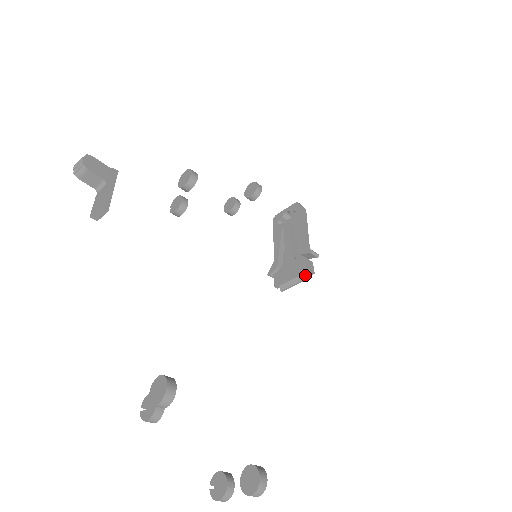
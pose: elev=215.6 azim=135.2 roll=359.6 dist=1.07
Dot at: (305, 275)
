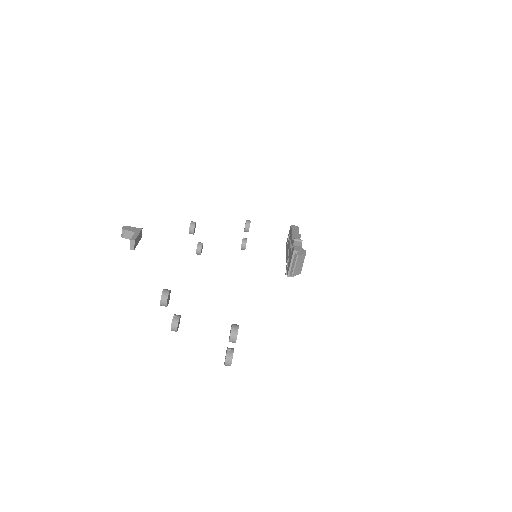
Dot at: (295, 254)
